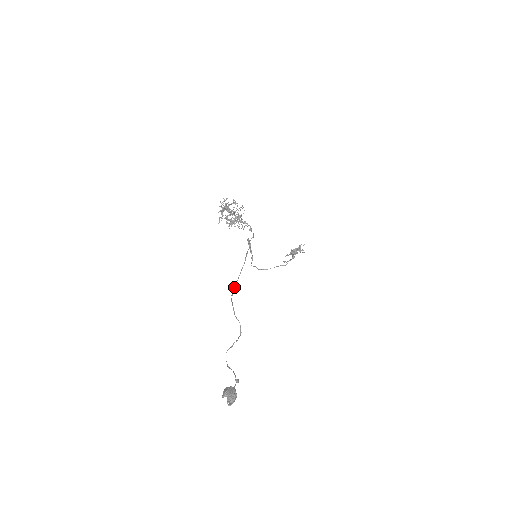
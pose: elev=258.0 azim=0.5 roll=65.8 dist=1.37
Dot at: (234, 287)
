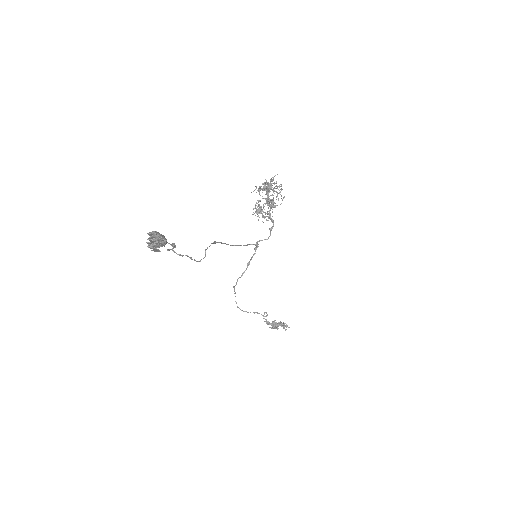
Dot at: (221, 242)
